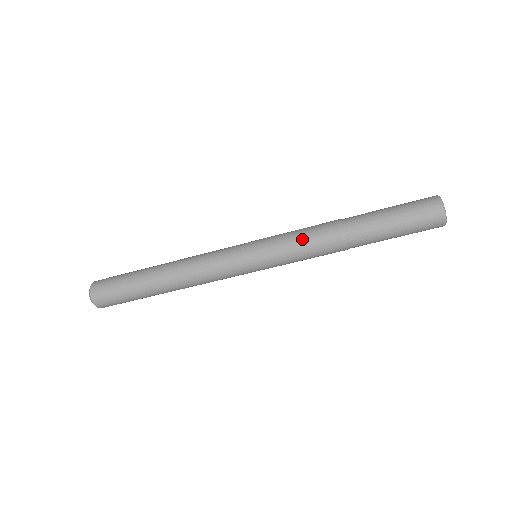
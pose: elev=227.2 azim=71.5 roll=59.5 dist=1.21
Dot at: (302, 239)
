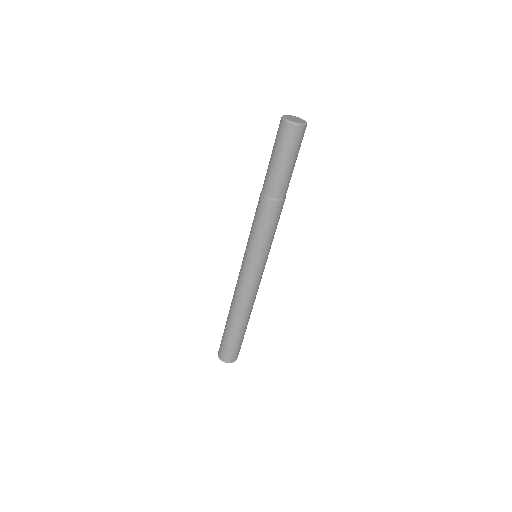
Dot at: occluded
